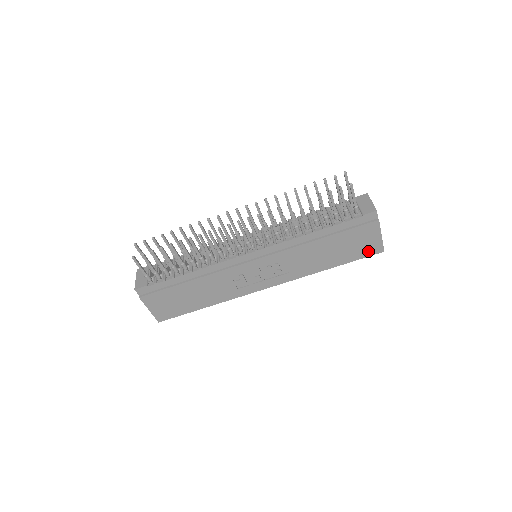
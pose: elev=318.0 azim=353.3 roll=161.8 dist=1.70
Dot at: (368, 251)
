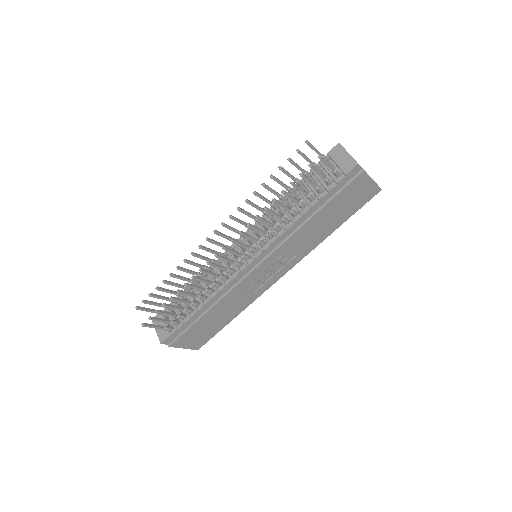
Dot at: (365, 198)
